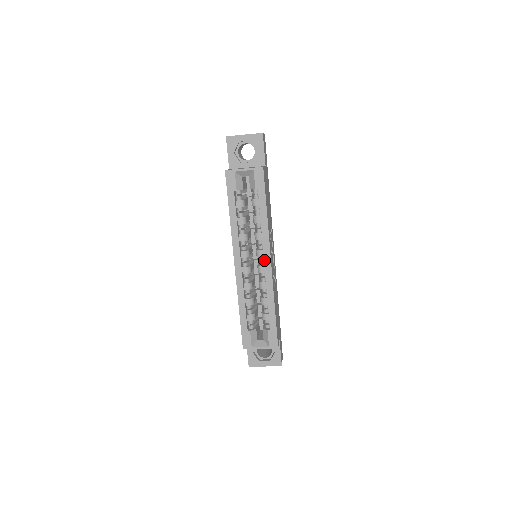
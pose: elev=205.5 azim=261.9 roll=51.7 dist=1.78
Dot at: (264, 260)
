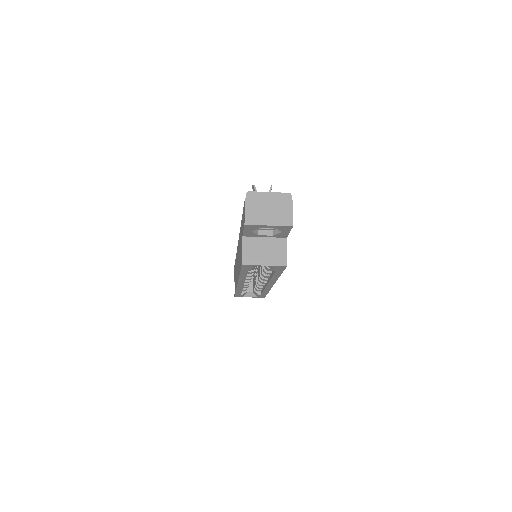
Dot at: (267, 285)
